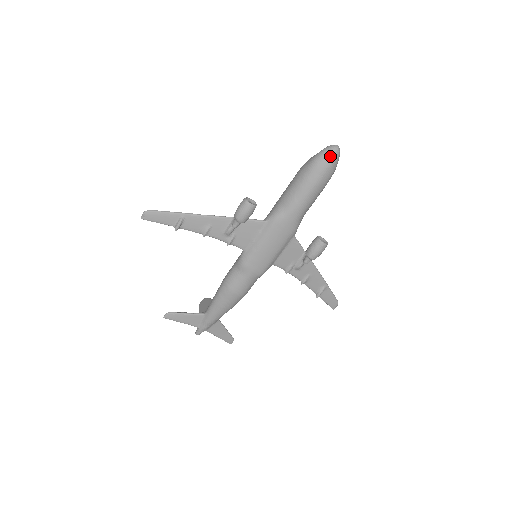
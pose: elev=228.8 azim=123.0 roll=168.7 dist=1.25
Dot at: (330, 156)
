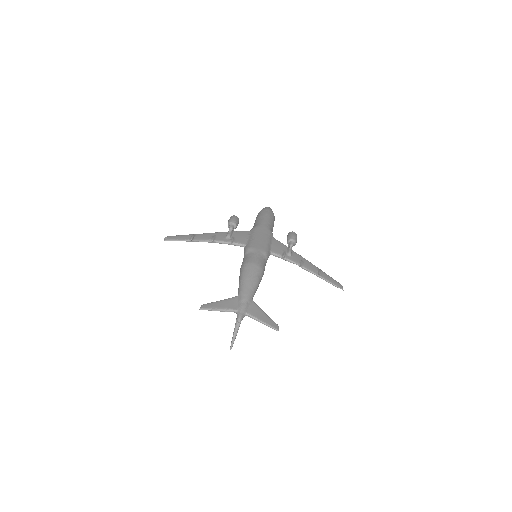
Dot at: (267, 207)
